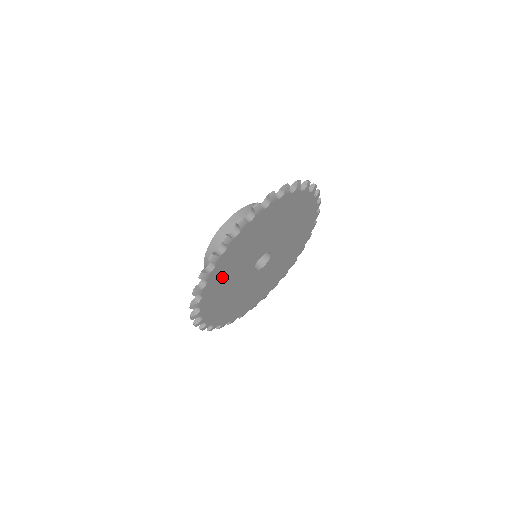
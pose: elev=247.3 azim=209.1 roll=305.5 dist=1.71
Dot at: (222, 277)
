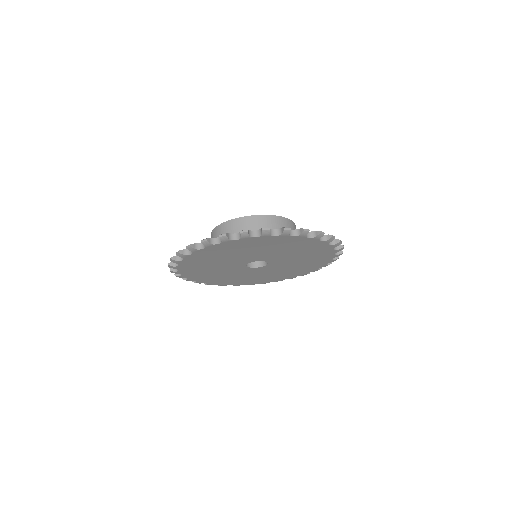
Dot at: (242, 247)
